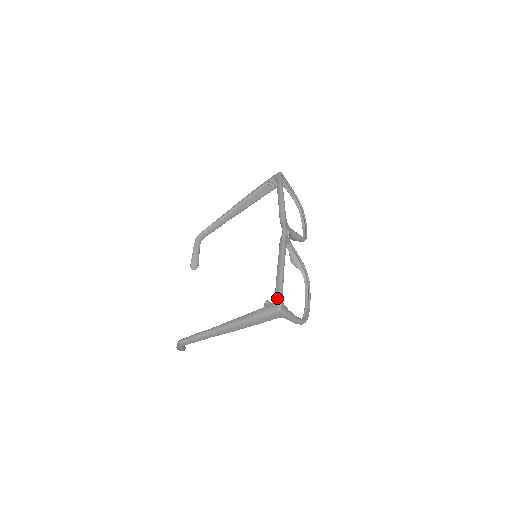
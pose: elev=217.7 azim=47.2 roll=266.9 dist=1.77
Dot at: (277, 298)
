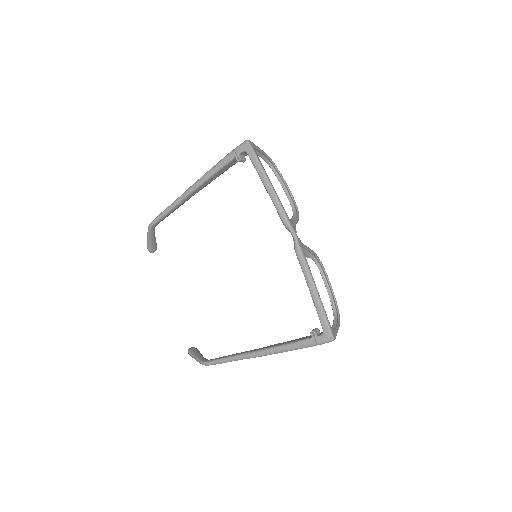
Dot at: (326, 330)
